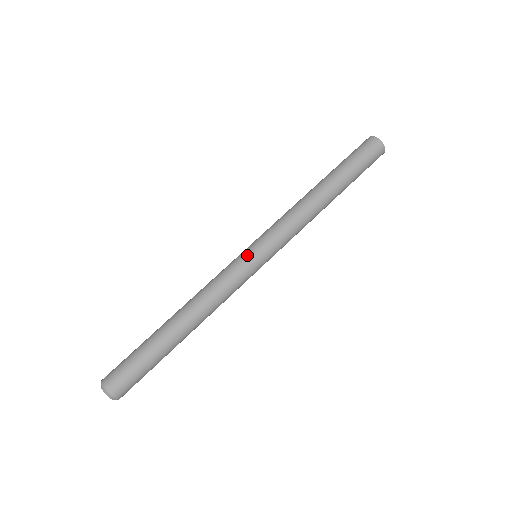
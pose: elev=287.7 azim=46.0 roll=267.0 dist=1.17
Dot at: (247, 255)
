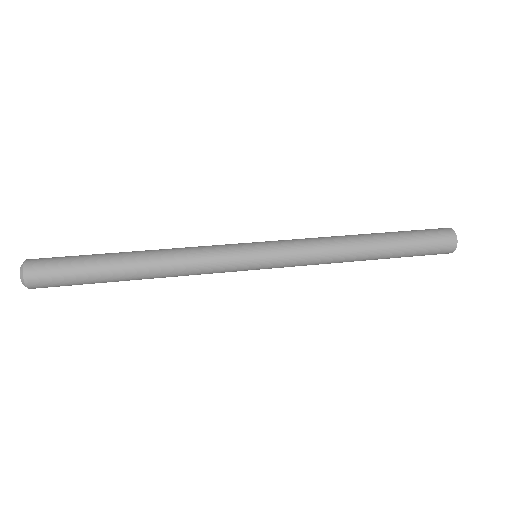
Dot at: occluded
